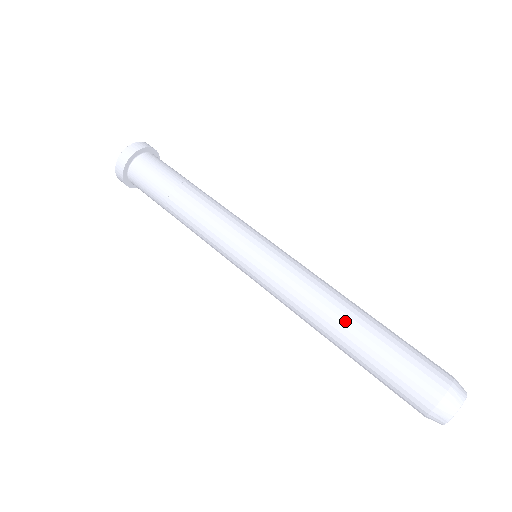
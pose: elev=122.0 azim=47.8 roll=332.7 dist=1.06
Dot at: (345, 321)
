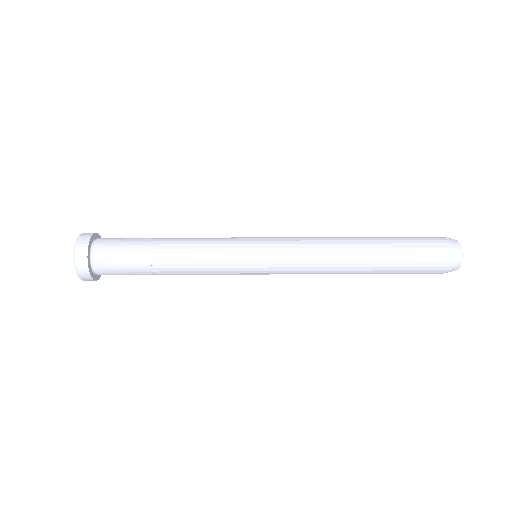
Dot at: (357, 238)
